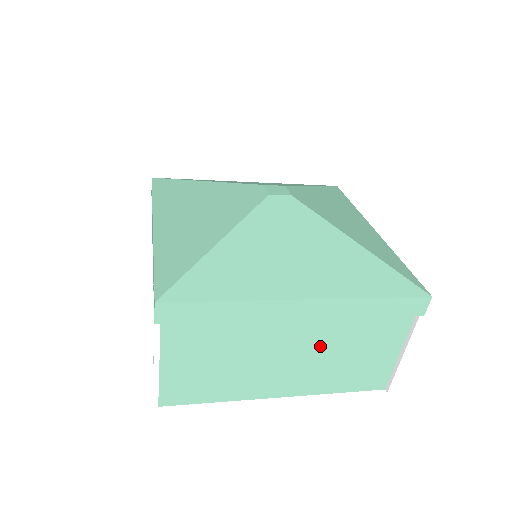
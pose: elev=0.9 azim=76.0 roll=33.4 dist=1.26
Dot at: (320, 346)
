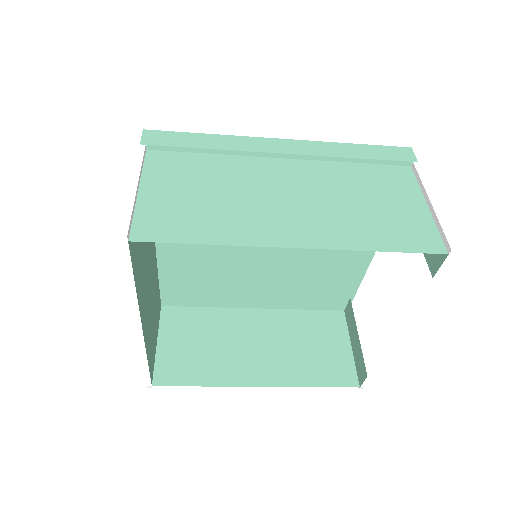
Dot at: (321, 189)
